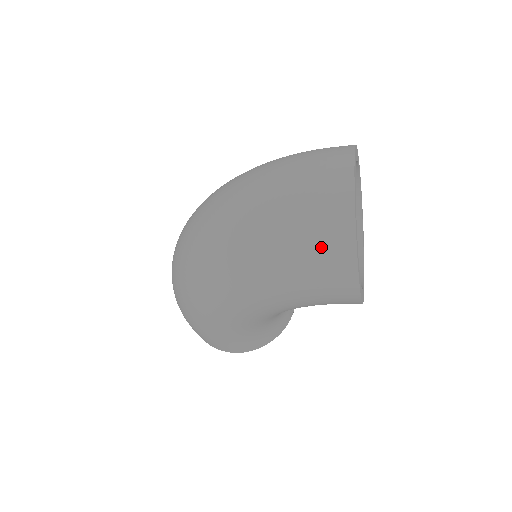
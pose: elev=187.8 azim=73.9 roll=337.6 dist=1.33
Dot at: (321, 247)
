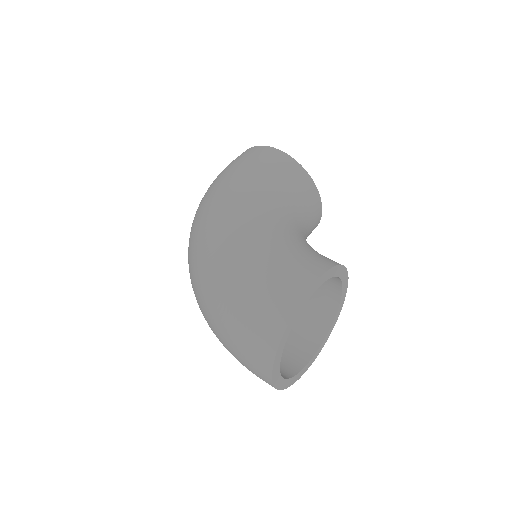
Dot at: occluded
